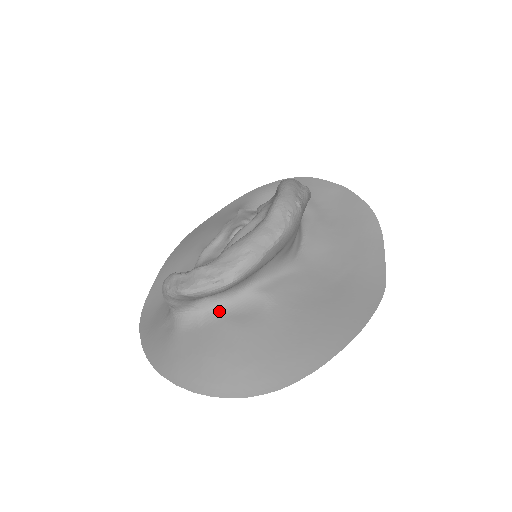
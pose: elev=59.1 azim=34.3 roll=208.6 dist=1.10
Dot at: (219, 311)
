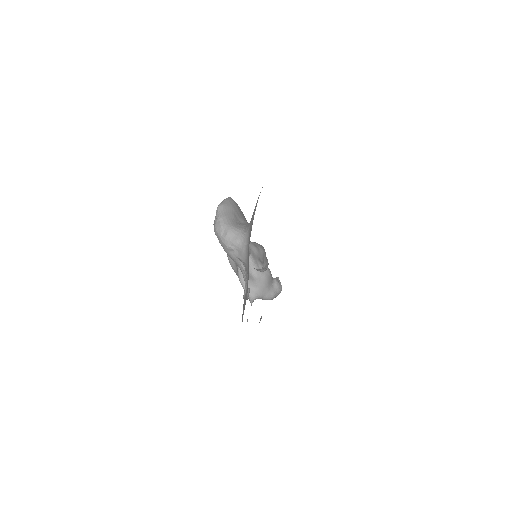
Dot at: occluded
